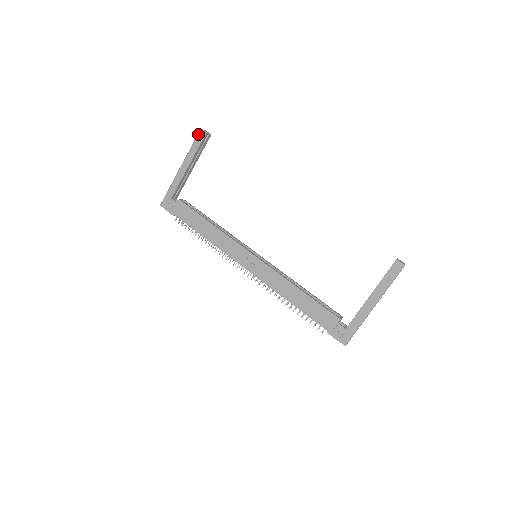
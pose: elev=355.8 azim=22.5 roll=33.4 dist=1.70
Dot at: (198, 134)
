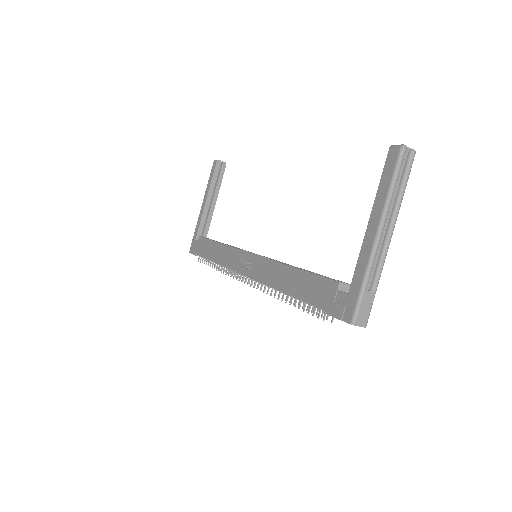
Dot at: (212, 166)
